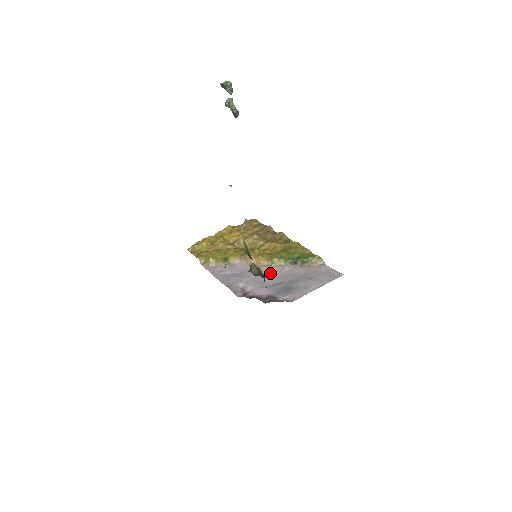
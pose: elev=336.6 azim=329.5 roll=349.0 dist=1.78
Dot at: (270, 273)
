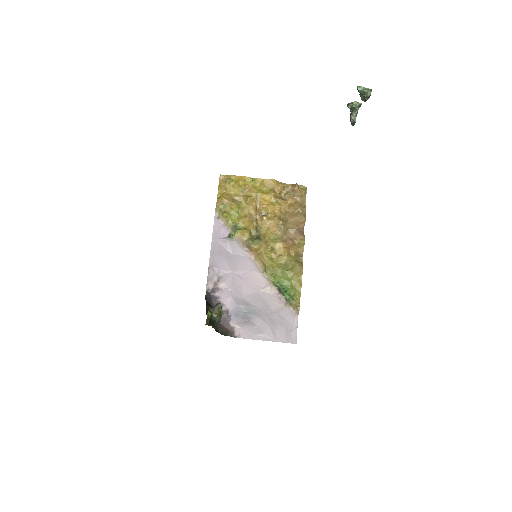
Dot at: (252, 282)
